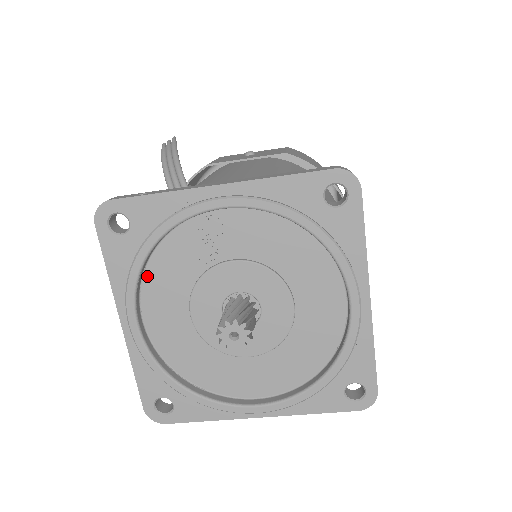
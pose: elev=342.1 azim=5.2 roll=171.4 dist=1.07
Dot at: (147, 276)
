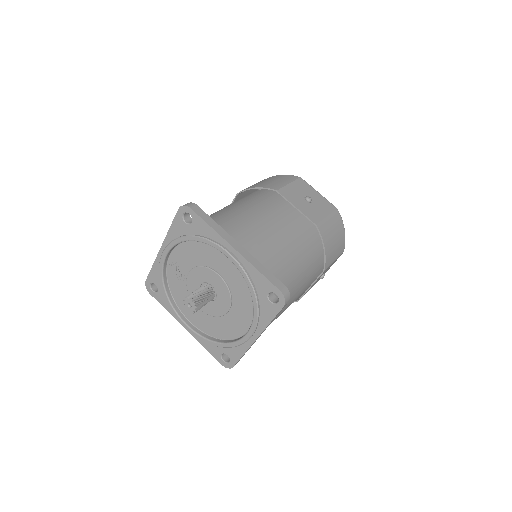
Dot at: (177, 302)
